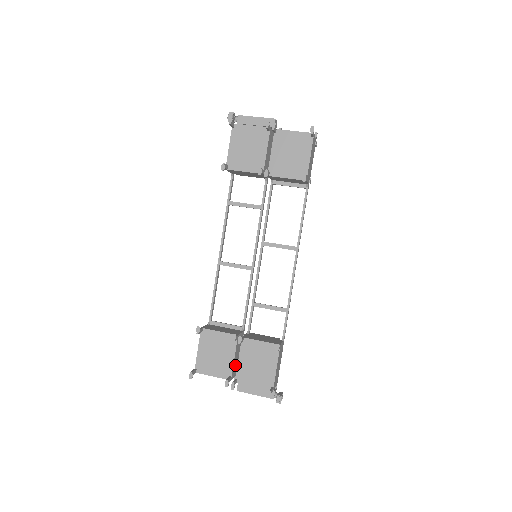
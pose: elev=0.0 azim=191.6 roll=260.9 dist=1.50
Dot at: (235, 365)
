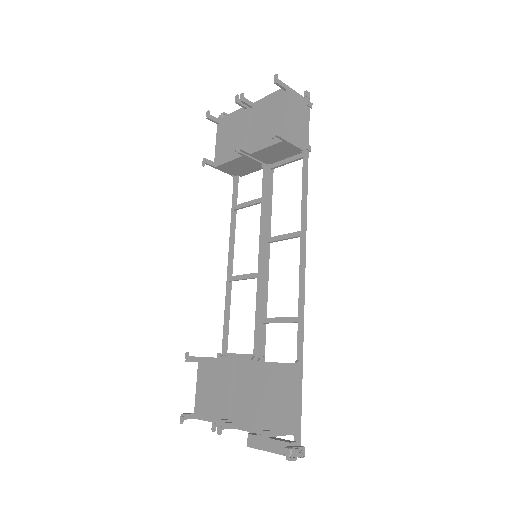
Dot at: occluded
